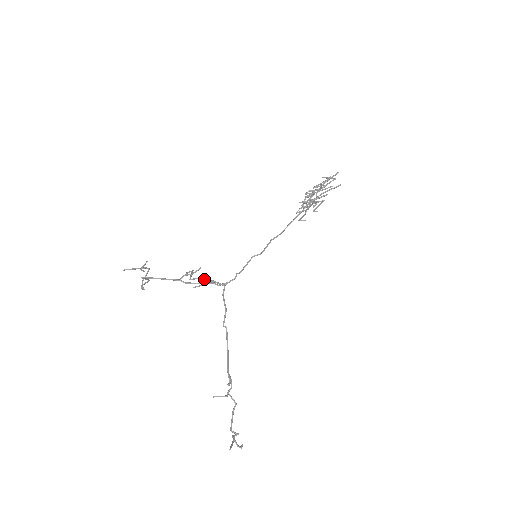
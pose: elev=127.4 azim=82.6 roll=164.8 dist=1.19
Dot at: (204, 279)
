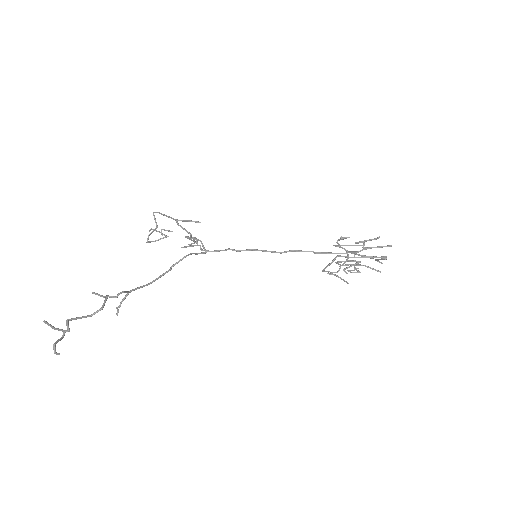
Dot at: (196, 238)
